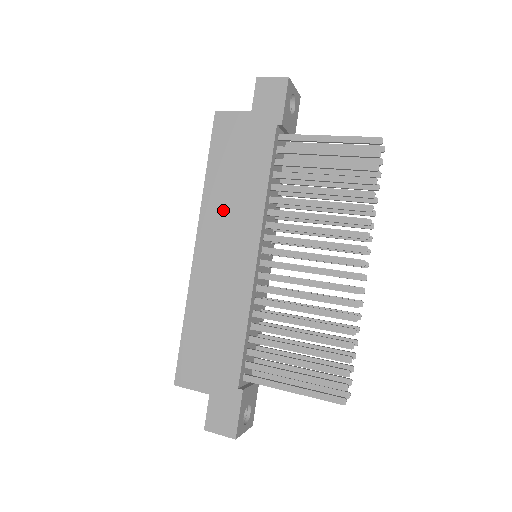
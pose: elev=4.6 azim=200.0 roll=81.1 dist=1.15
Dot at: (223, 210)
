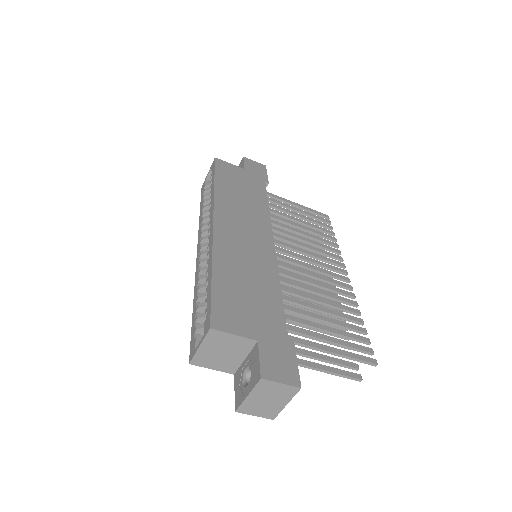
Dot at: (236, 208)
